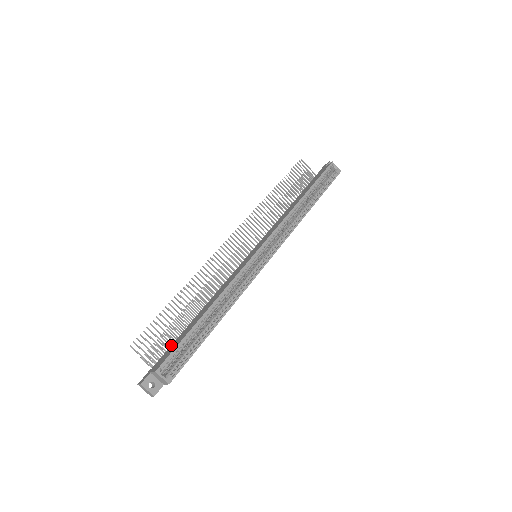
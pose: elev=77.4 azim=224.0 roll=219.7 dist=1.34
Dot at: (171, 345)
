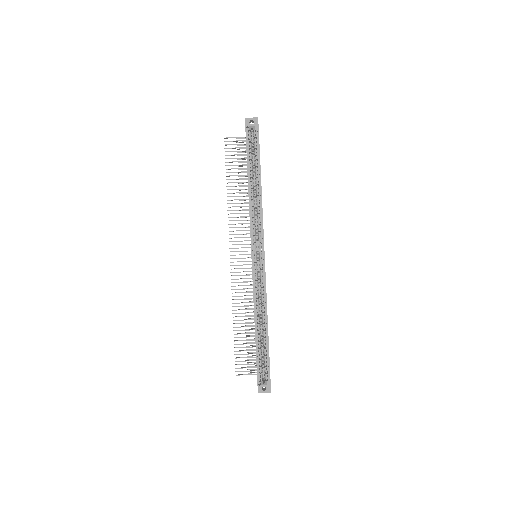
Dot at: occluded
